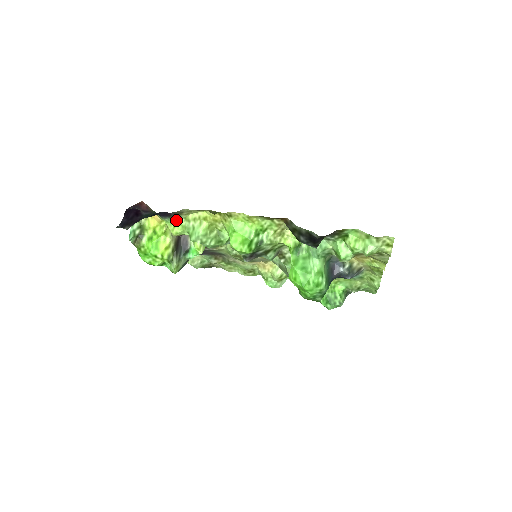
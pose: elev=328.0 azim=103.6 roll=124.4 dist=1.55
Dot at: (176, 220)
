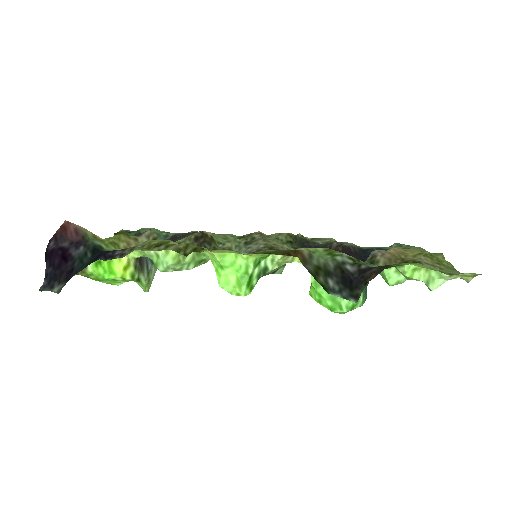
Dot at: occluded
